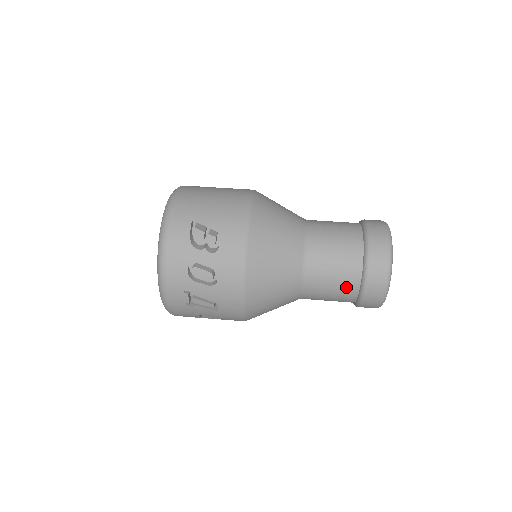
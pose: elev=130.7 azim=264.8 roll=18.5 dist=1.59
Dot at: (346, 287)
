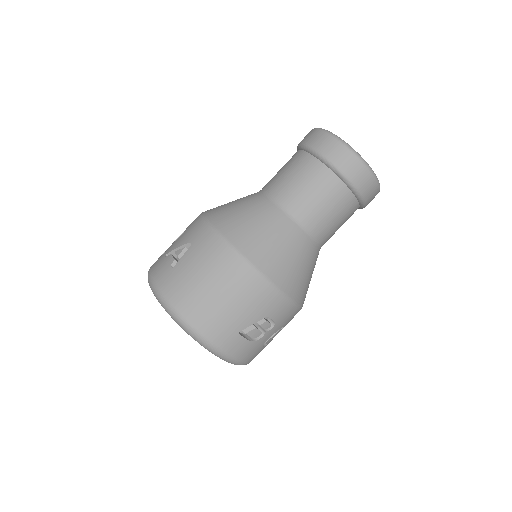
Dot at: occluded
